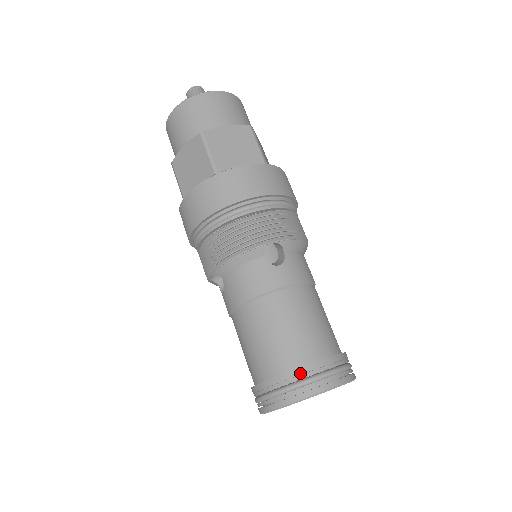
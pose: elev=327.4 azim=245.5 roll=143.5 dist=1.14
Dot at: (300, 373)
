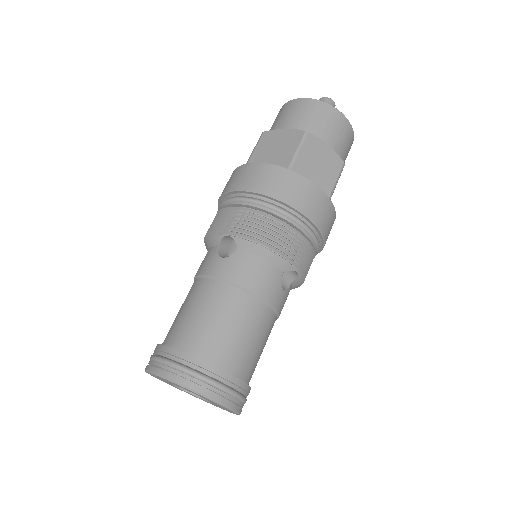
Dot at: (161, 349)
